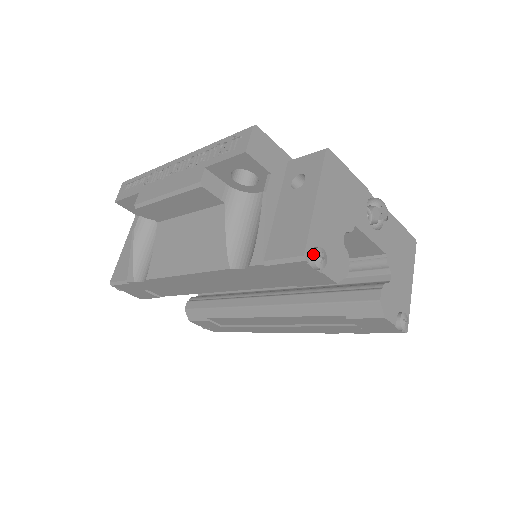
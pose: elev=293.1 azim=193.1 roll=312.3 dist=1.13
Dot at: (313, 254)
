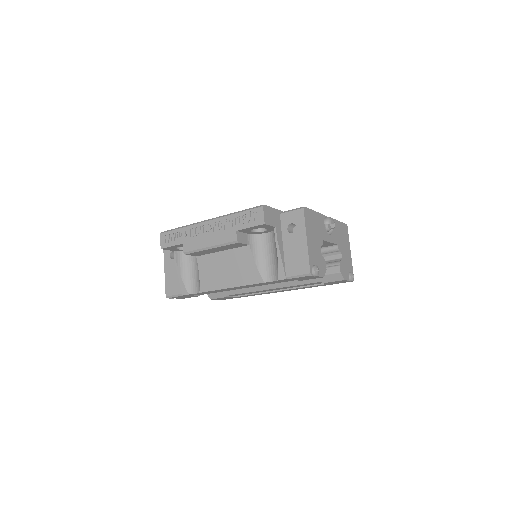
Dot at: (314, 271)
